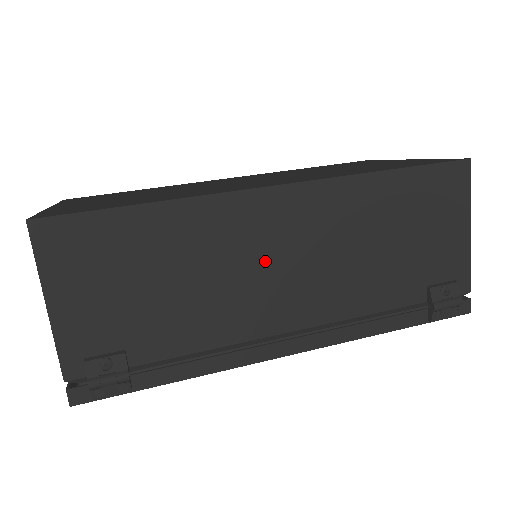
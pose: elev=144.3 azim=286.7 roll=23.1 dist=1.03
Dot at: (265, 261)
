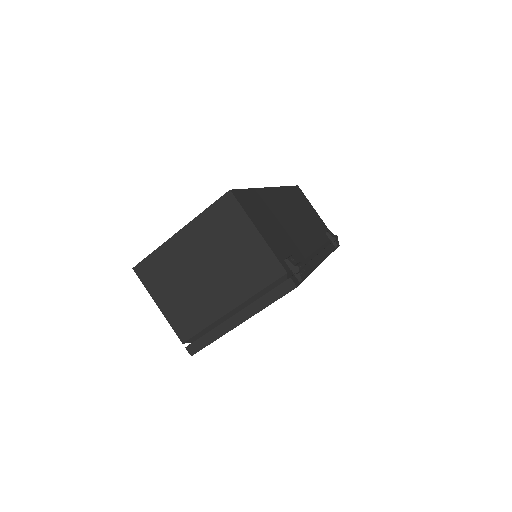
Dot at: (290, 218)
